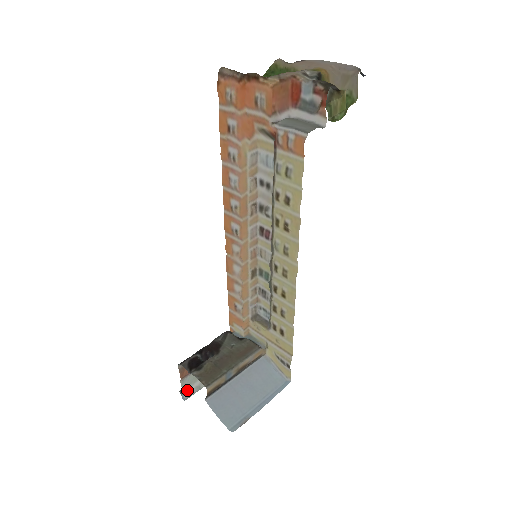
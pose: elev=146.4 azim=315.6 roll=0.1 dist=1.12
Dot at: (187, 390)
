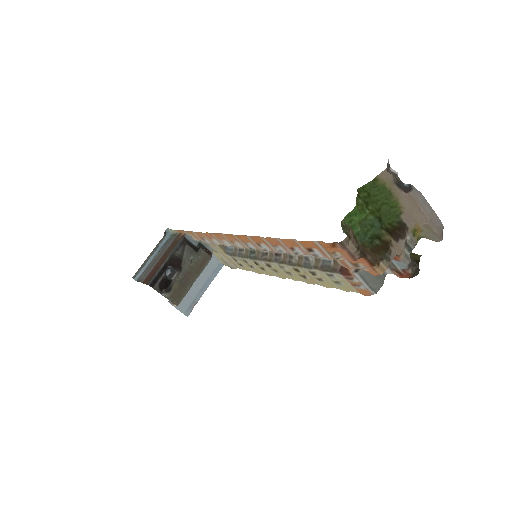
Dot at: (141, 278)
